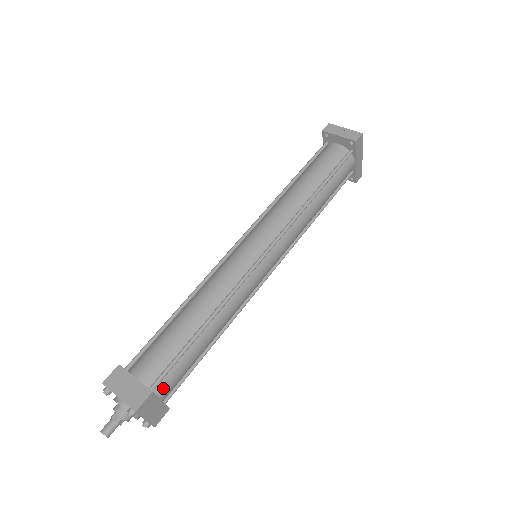
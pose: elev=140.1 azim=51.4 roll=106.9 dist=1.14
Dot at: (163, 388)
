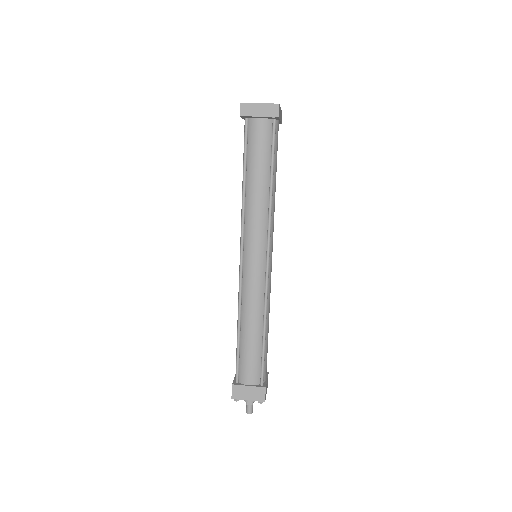
Dot at: (265, 376)
